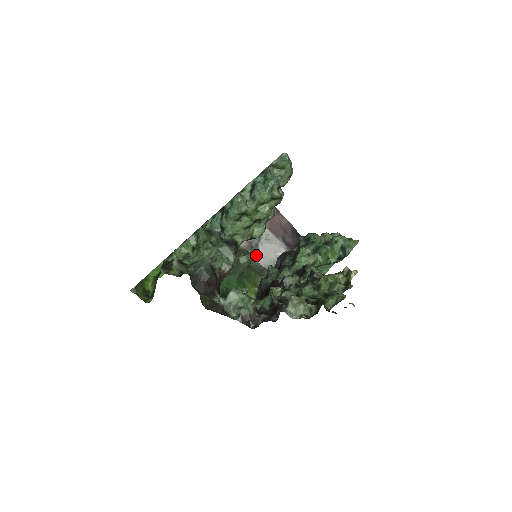
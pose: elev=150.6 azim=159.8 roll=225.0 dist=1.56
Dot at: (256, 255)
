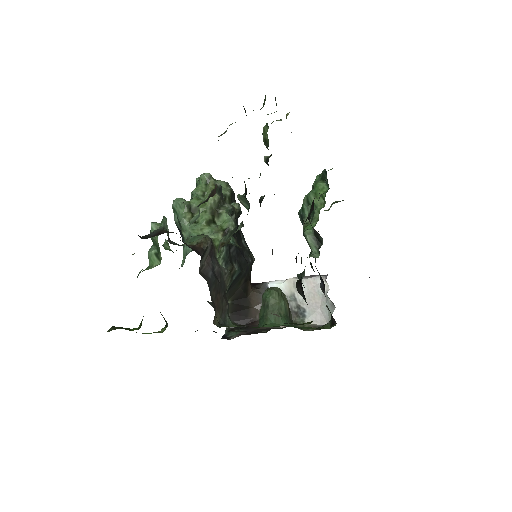
Dot at: (309, 318)
